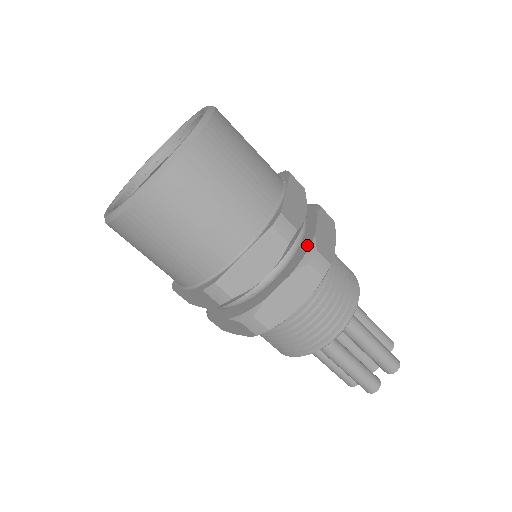
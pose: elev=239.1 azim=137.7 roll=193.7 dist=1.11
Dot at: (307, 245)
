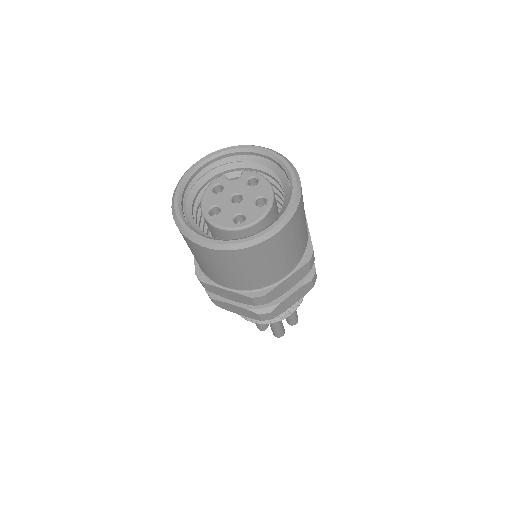
Dot at: occluded
